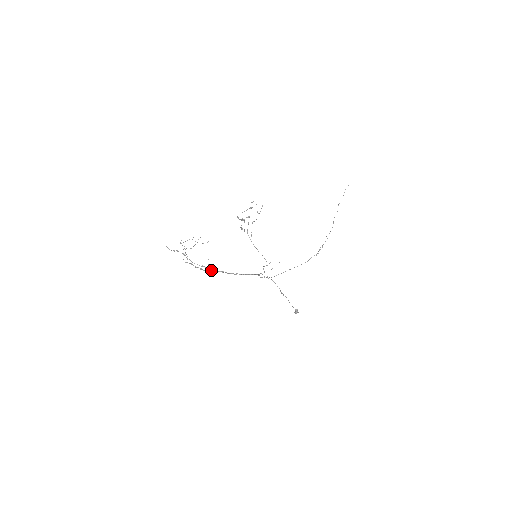
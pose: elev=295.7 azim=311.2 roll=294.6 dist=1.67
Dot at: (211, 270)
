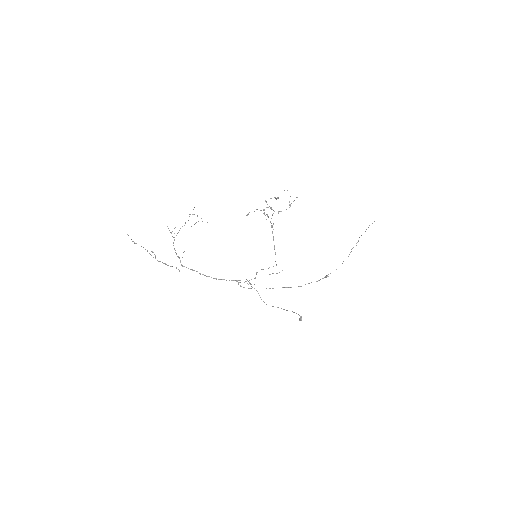
Dot at: (181, 265)
